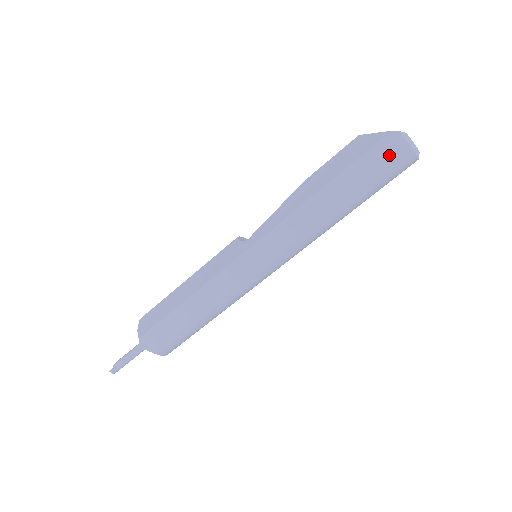
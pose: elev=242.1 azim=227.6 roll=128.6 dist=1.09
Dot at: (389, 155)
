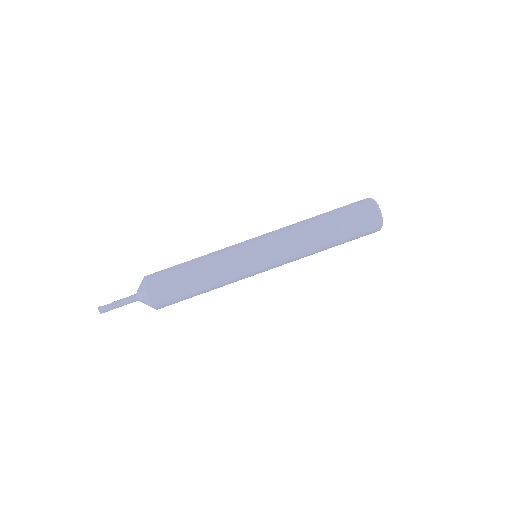
Dot at: (362, 207)
